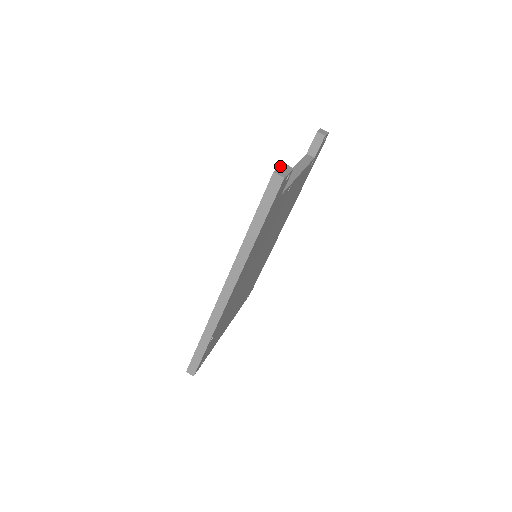
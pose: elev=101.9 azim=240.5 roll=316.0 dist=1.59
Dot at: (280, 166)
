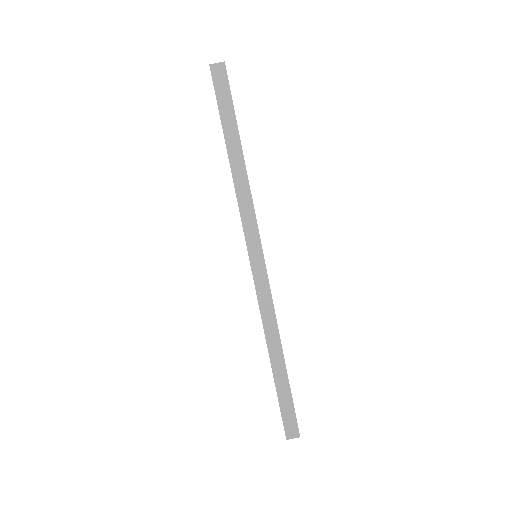
Dot at: occluded
